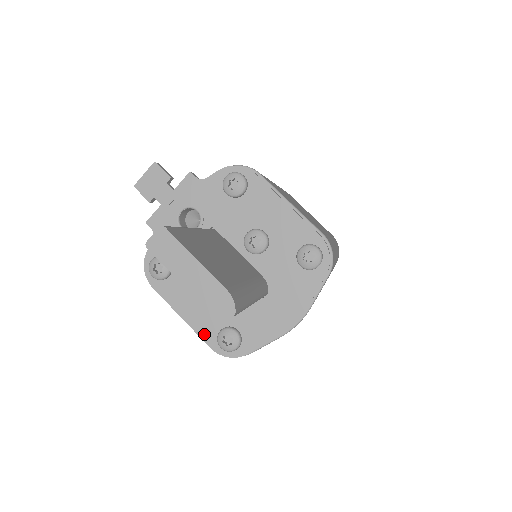
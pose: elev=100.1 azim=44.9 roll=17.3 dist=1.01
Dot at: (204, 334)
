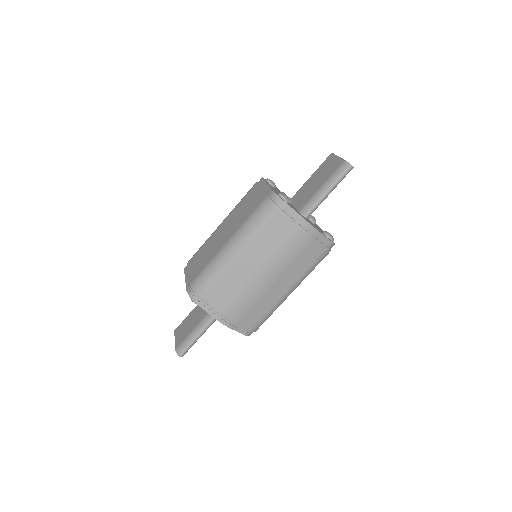
Dot at: (273, 190)
